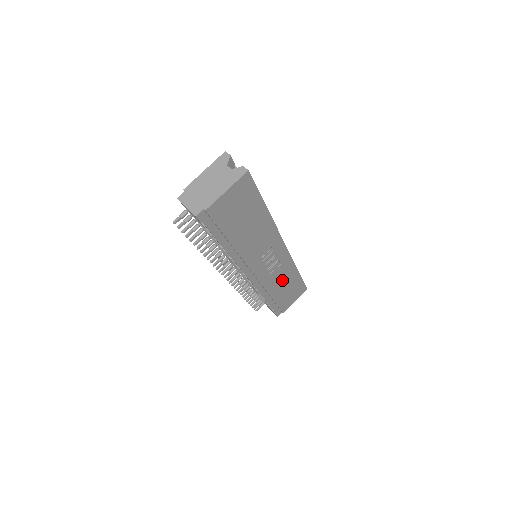
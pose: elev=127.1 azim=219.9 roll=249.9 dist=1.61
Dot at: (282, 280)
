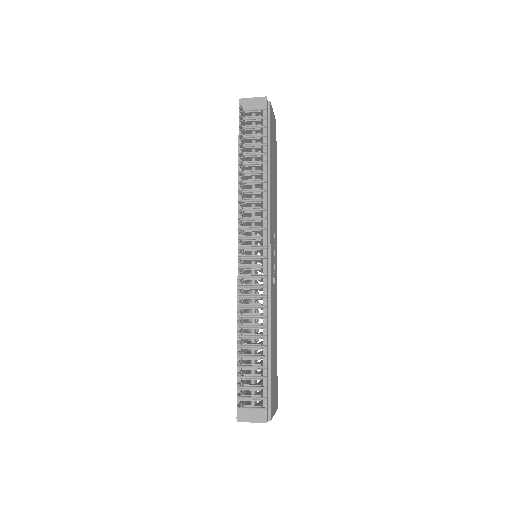
Dot at: (273, 322)
